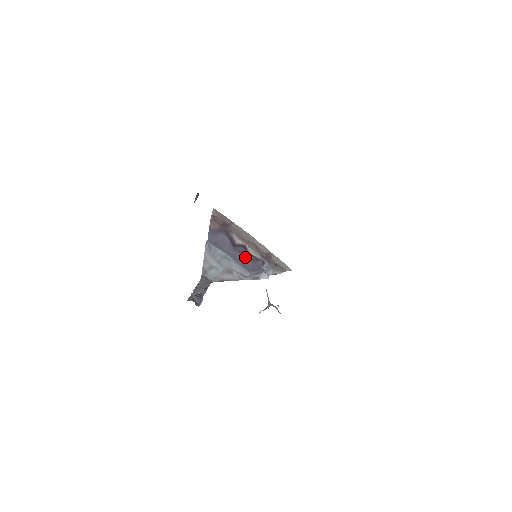
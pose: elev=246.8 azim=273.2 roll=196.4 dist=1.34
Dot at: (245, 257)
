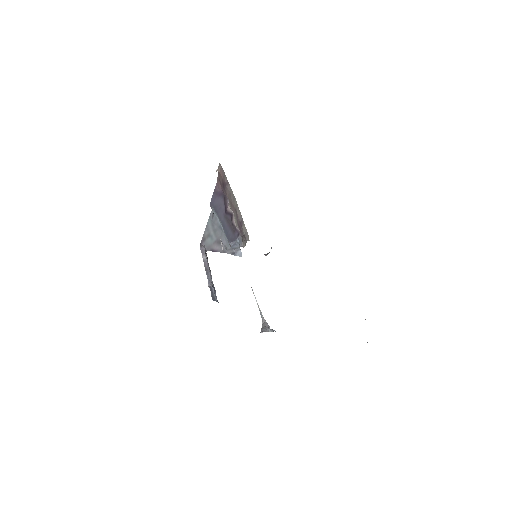
Dot at: (229, 226)
